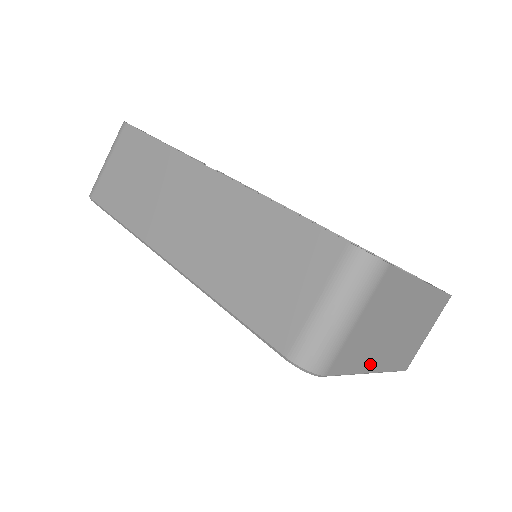
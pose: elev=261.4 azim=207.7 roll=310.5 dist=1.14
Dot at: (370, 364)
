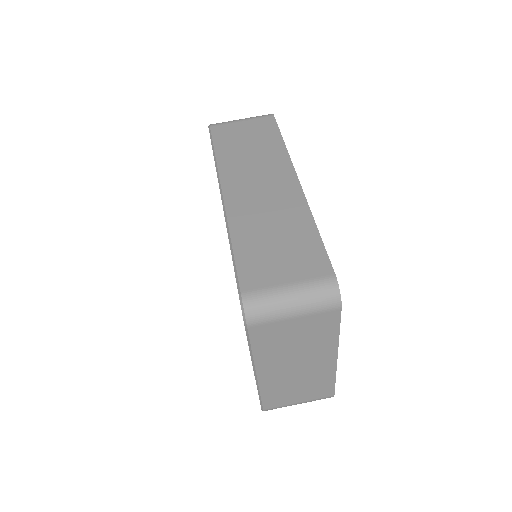
Dot at: (263, 364)
